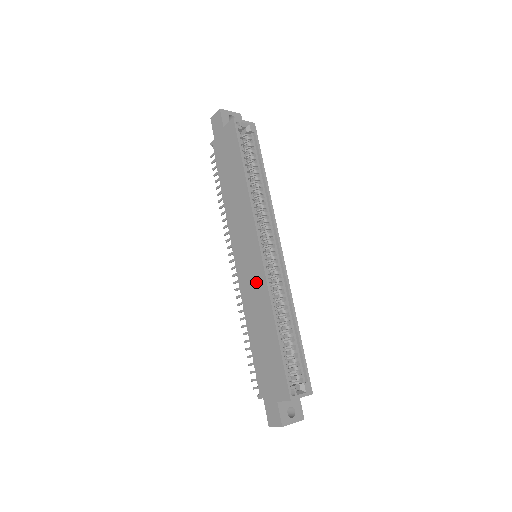
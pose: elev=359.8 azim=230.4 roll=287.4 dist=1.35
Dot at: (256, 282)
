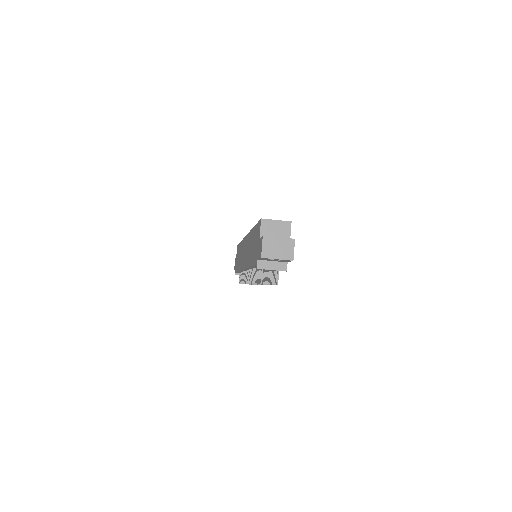
Dot at: (247, 245)
